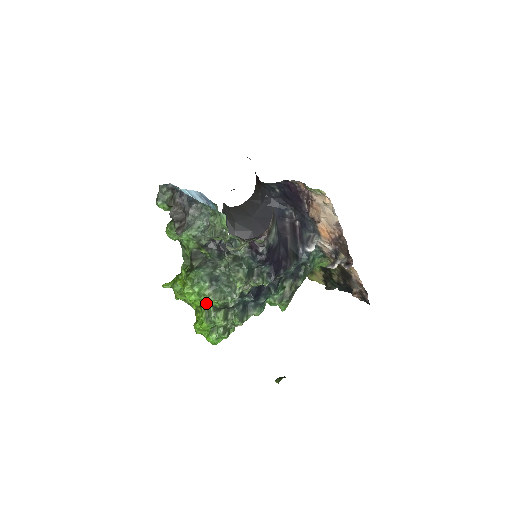
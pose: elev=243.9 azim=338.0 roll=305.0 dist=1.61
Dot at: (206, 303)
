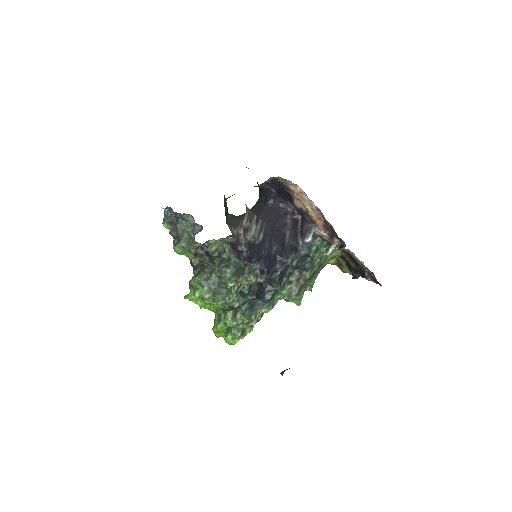
Dot at: occluded
